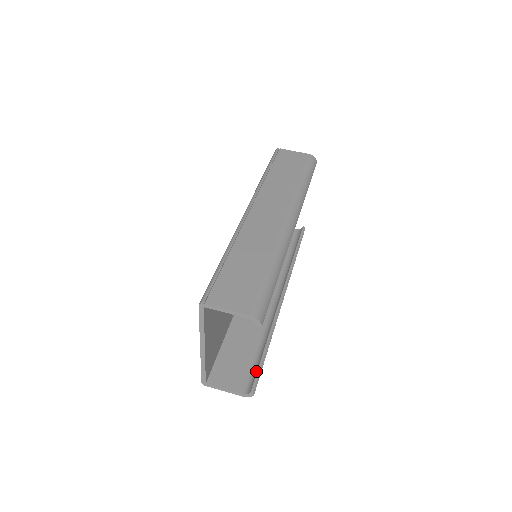
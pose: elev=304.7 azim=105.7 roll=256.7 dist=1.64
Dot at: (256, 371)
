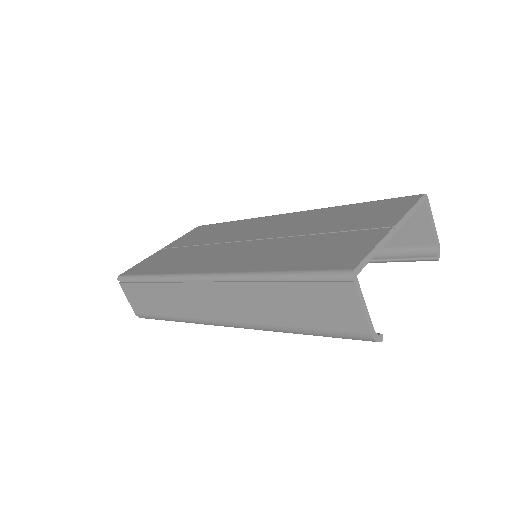
Dot at: occluded
